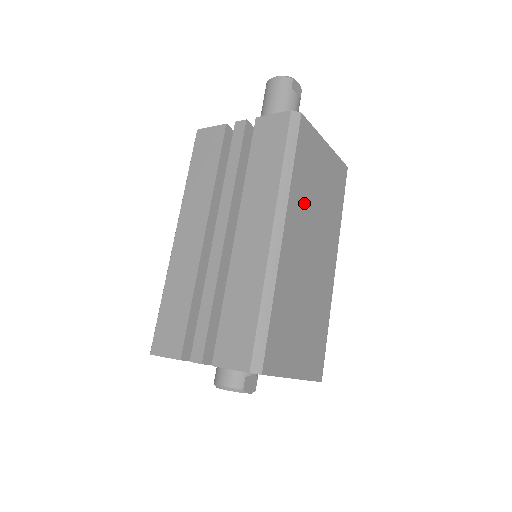
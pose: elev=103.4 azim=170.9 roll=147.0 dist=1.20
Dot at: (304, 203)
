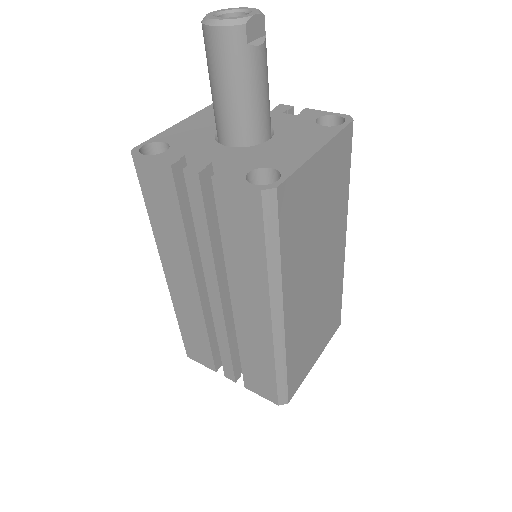
Dot at: (301, 258)
